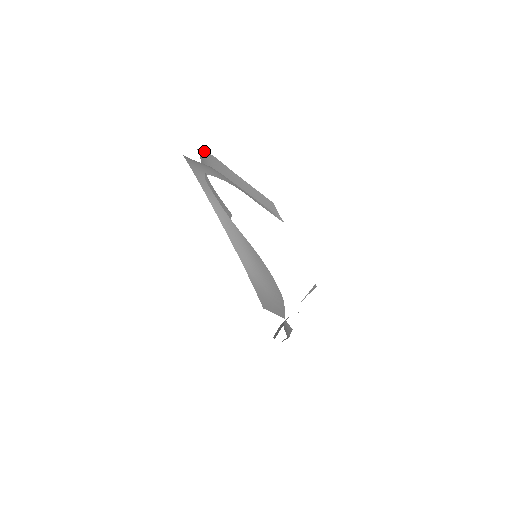
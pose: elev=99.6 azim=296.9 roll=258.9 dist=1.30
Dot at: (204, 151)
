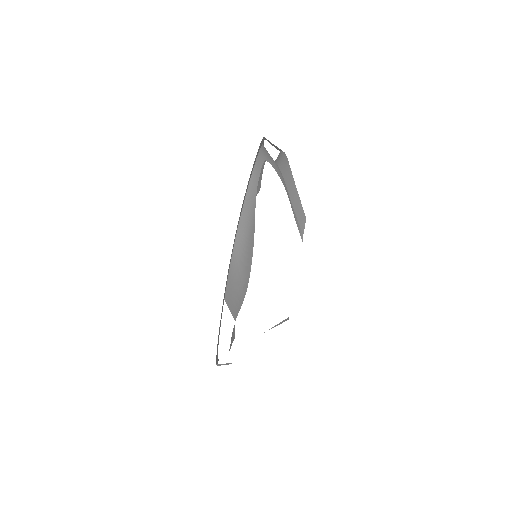
Dot at: (283, 152)
